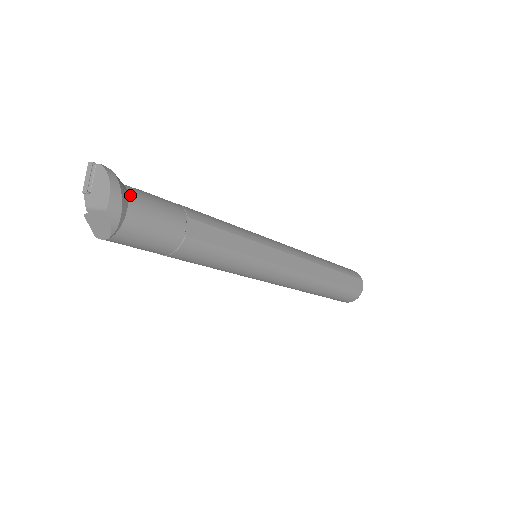
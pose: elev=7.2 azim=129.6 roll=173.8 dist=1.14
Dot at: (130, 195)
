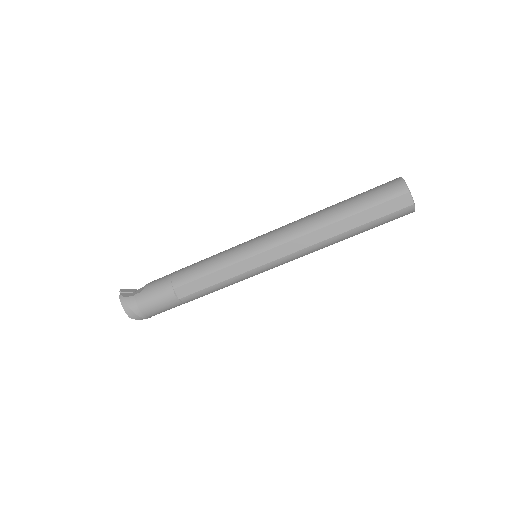
Dot at: (138, 302)
